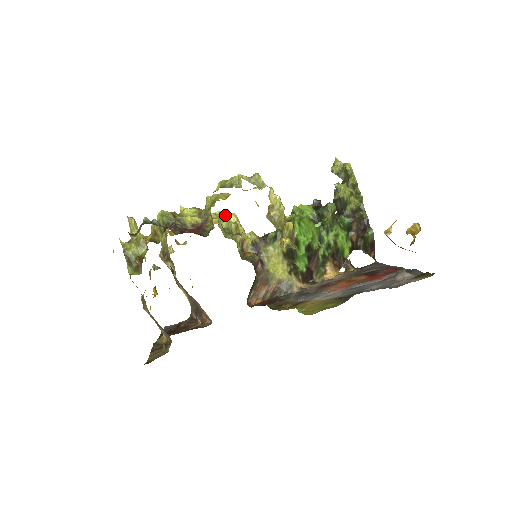
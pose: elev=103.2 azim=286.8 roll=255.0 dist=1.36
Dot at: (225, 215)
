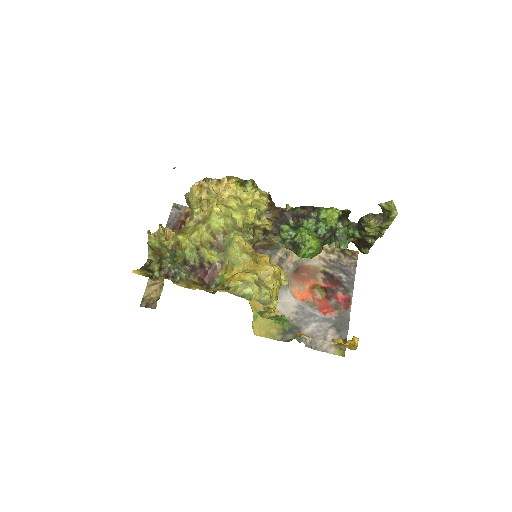
Dot at: (253, 214)
